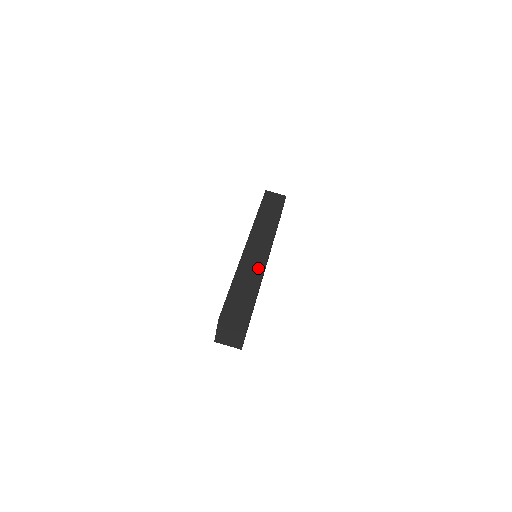
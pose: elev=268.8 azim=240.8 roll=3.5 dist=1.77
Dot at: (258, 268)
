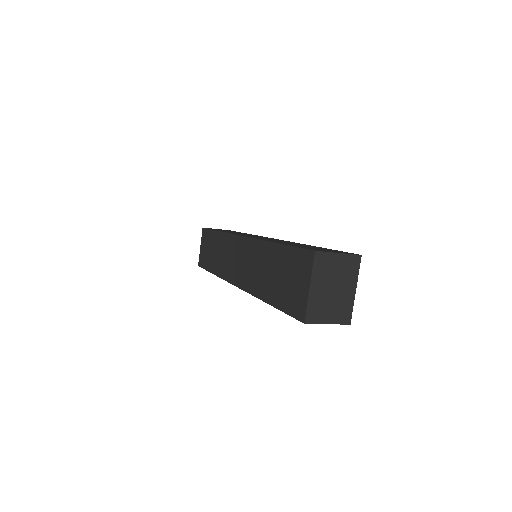
Dot at: (285, 241)
